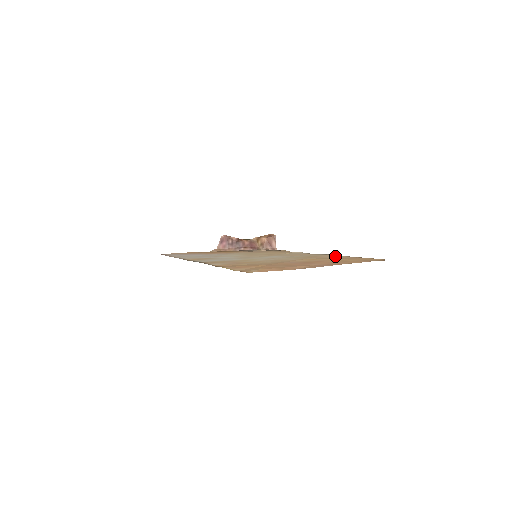
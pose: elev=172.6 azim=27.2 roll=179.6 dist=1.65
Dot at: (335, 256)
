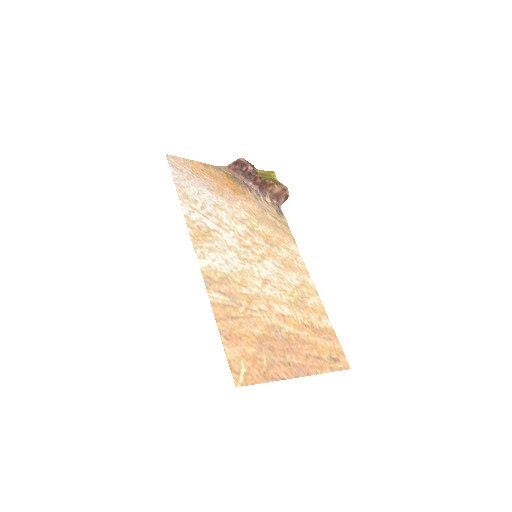
Dot at: (318, 309)
